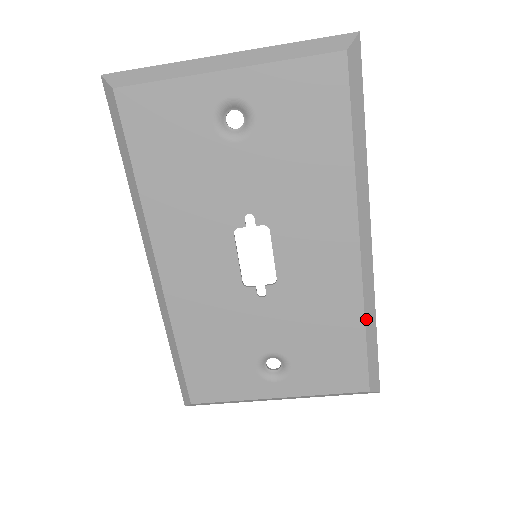
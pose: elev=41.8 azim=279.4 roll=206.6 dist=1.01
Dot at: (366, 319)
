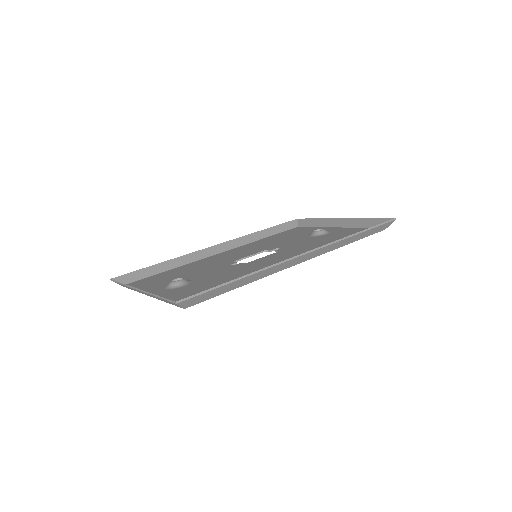
Dot at: (344, 245)
